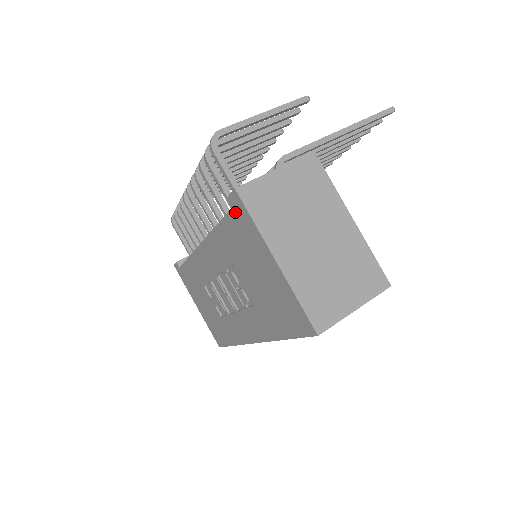
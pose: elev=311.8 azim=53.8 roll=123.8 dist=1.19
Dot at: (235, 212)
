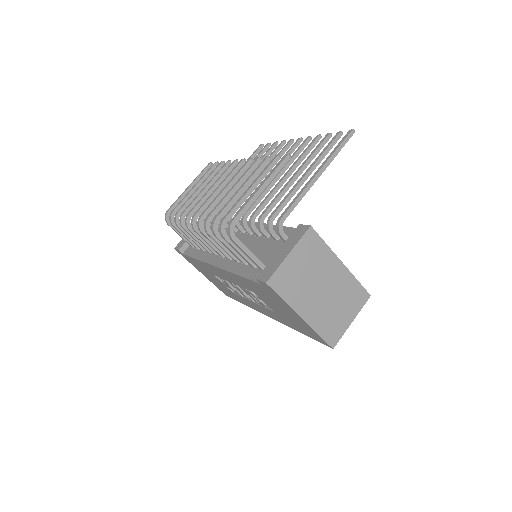
Dot at: (264, 287)
